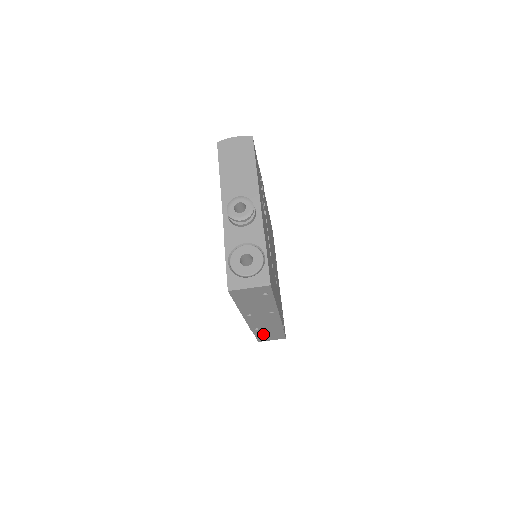
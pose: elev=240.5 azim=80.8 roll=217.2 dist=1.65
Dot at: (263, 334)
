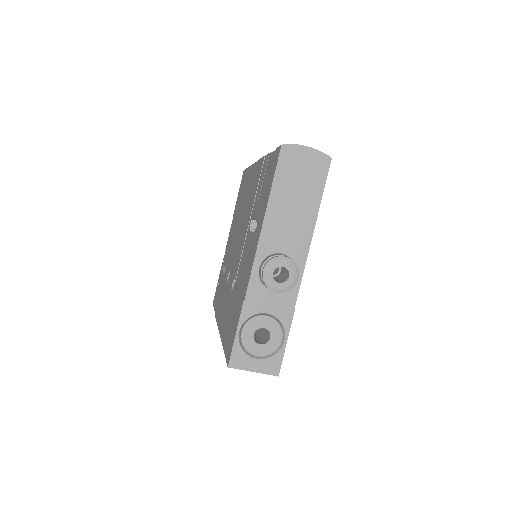
Dot at: occluded
